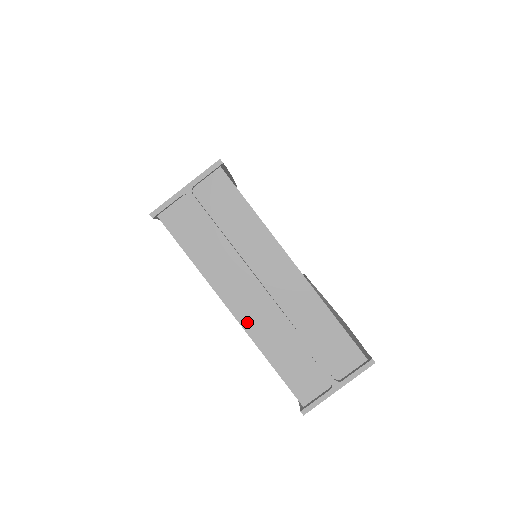
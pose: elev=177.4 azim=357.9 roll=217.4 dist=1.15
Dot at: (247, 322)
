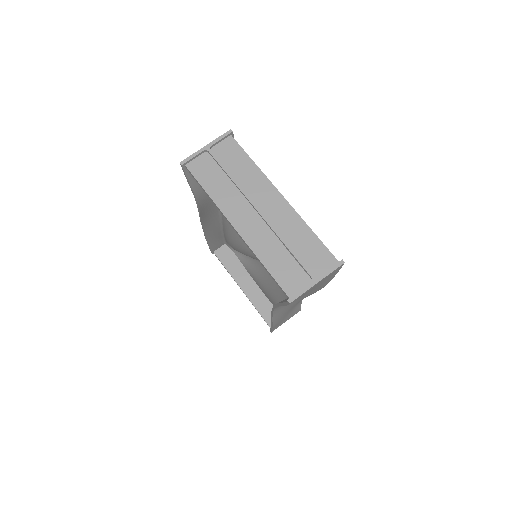
Dot at: (246, 235)
